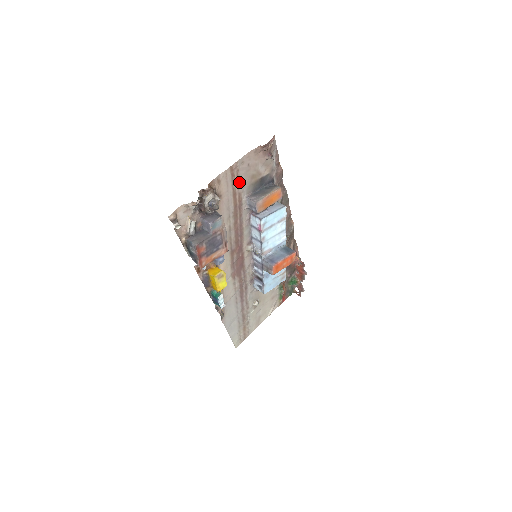
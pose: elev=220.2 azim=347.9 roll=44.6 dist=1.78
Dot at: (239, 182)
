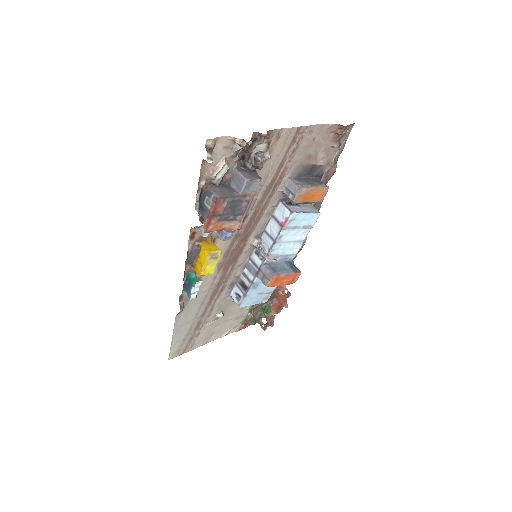
Dot at: (294, 153)
